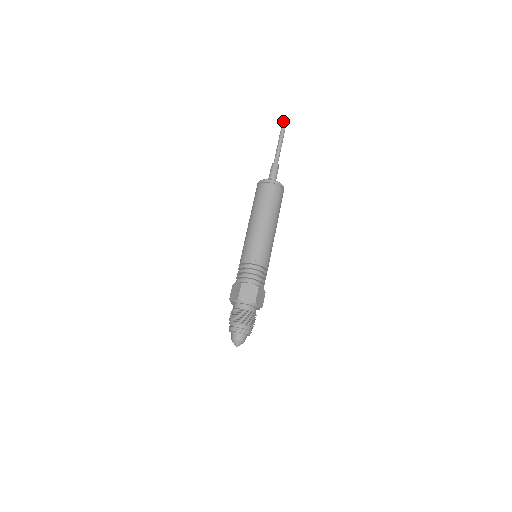
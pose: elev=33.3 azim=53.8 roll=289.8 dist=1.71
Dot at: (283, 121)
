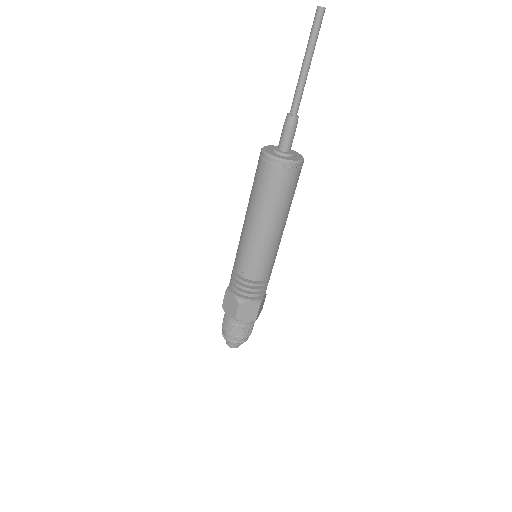
Dot at: (316, 20)
